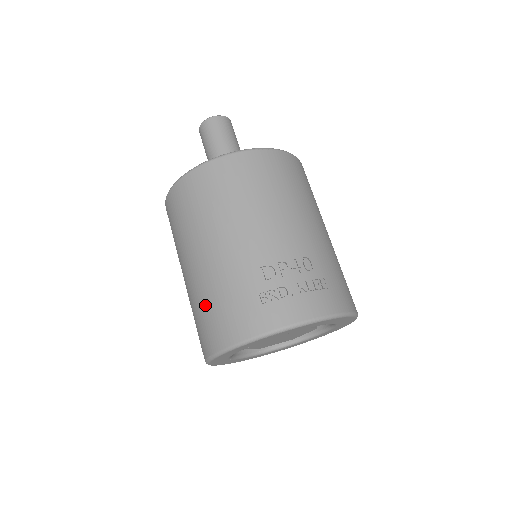
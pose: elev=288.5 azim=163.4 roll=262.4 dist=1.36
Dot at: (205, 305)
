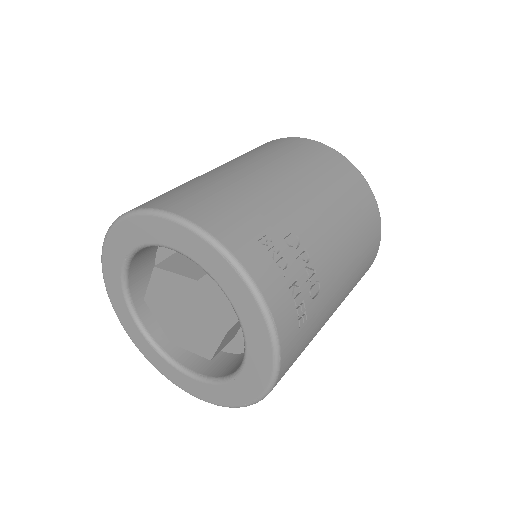
Dot at: (208, 185)
